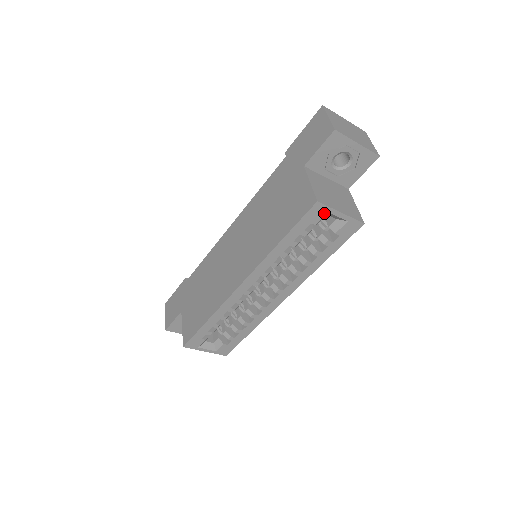
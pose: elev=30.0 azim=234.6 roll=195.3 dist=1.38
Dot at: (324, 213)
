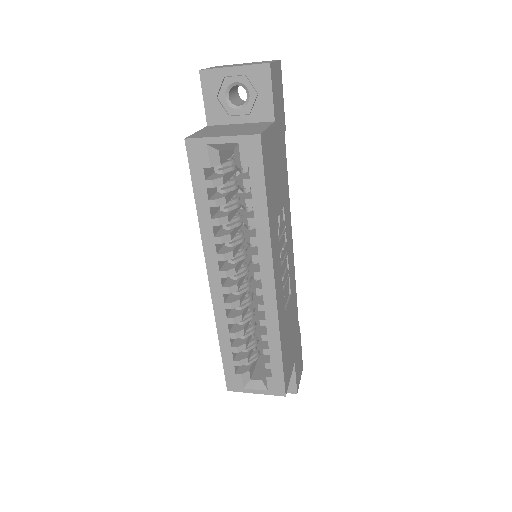
Dot at: (205, 148)
